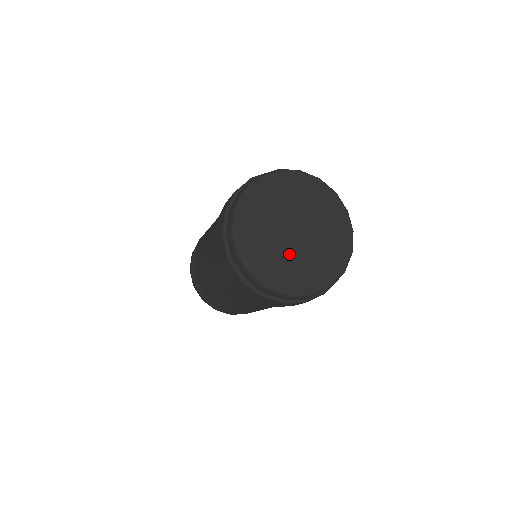
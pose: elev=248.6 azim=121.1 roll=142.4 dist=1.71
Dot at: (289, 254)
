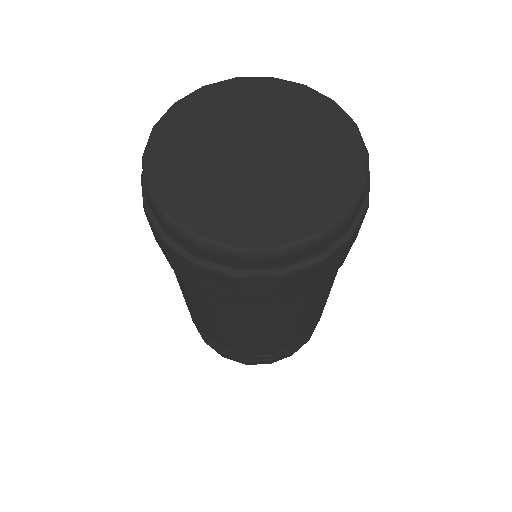
Dot at: (238, 186)
